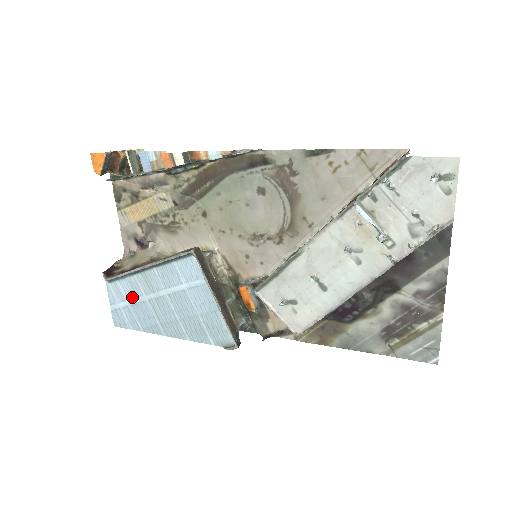
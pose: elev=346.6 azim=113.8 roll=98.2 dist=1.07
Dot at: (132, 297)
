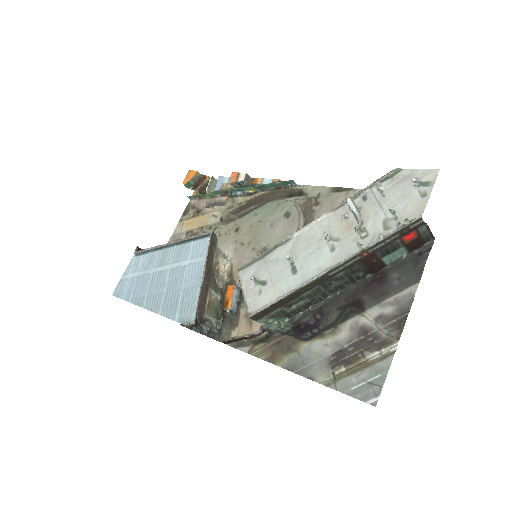
Dot at: (143, 269)
